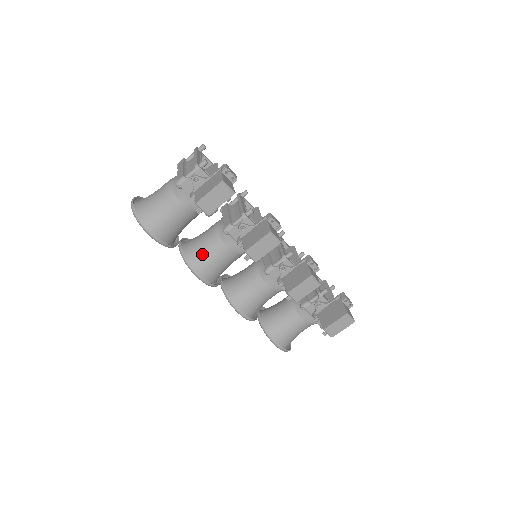
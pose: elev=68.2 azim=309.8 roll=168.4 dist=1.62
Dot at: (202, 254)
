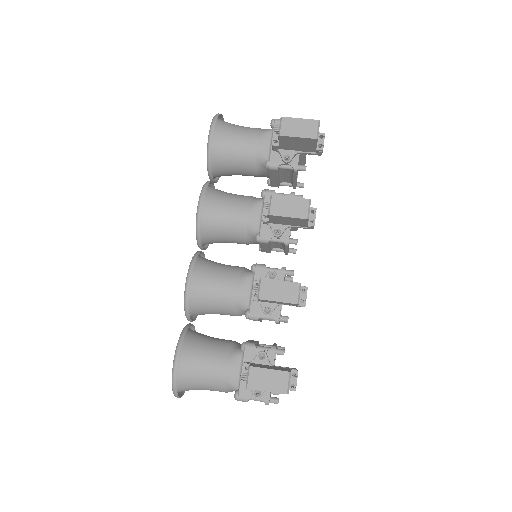
Dot at: (222, 197)
